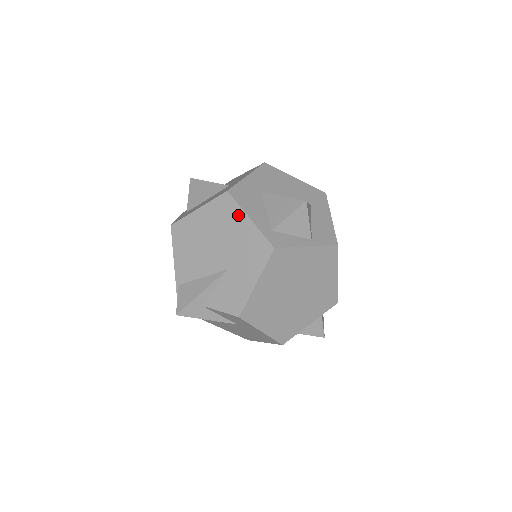
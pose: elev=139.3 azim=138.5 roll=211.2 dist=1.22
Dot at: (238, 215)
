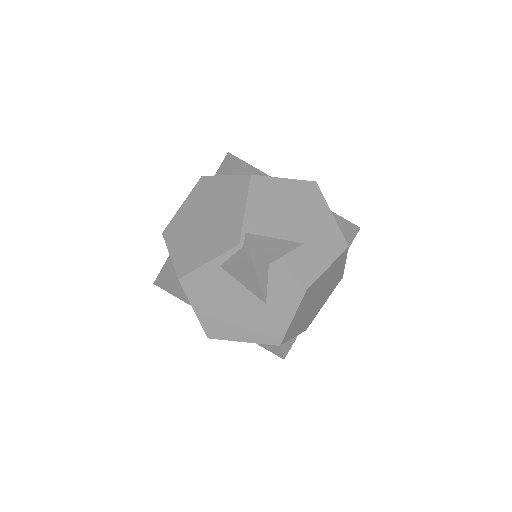
Dot at: (322, 205)
